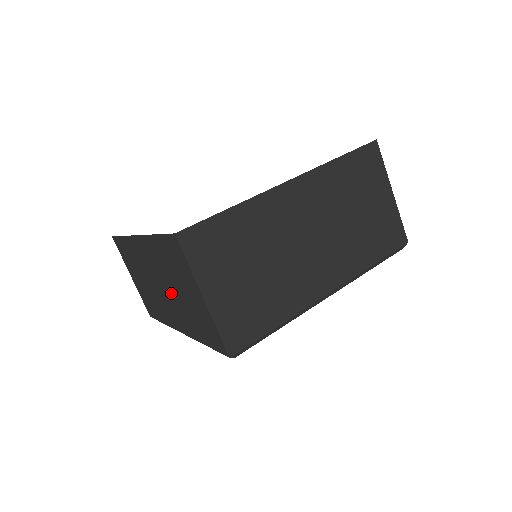
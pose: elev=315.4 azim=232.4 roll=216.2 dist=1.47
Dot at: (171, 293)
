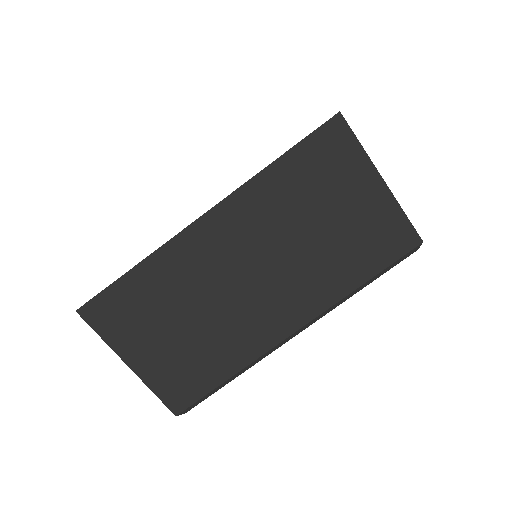
Dot at: occluded
